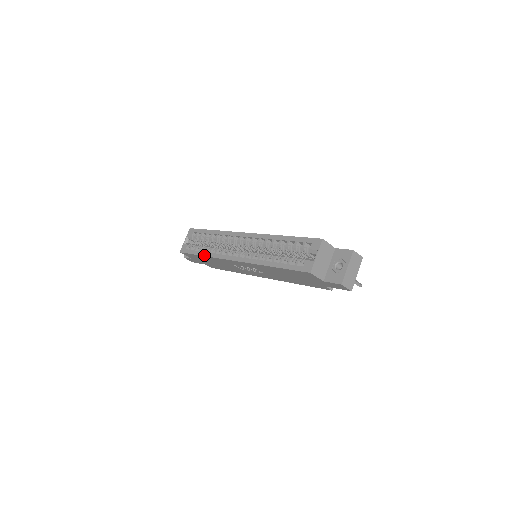
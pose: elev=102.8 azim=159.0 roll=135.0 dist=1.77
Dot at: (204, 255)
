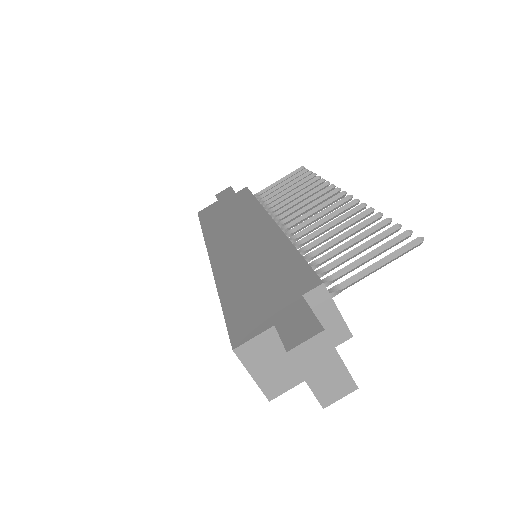
Dot at: occluded
